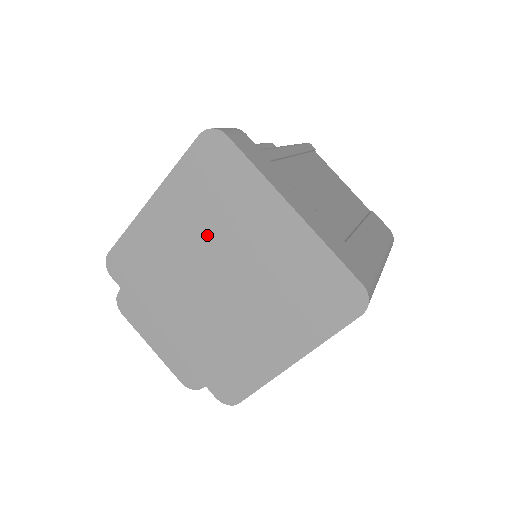
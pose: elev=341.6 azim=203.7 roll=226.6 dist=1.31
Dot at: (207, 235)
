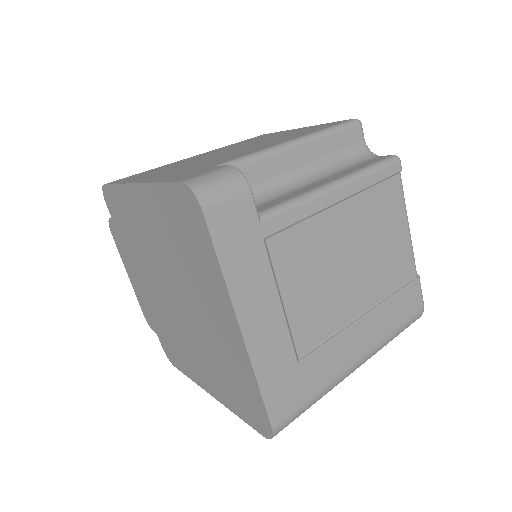
Dot at: (172, 261)
